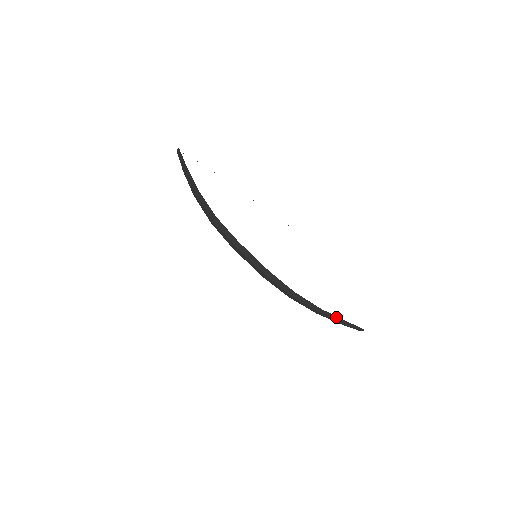
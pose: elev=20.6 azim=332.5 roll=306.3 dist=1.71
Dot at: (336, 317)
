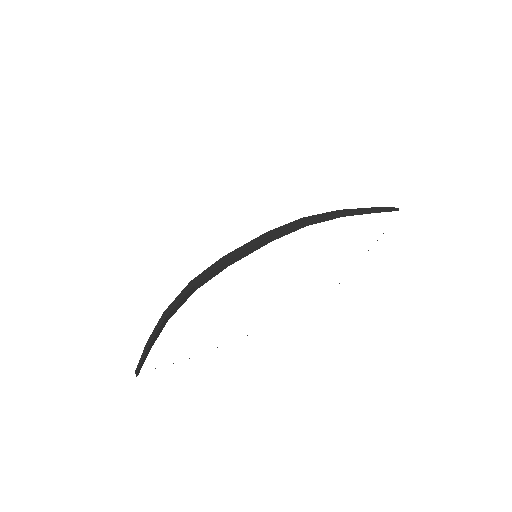
Dot at: (363, 212)
